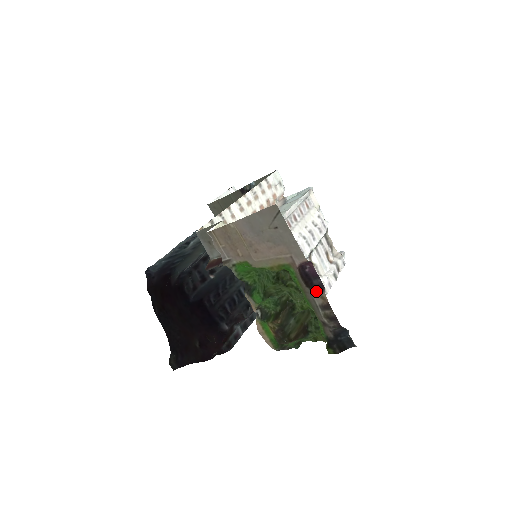
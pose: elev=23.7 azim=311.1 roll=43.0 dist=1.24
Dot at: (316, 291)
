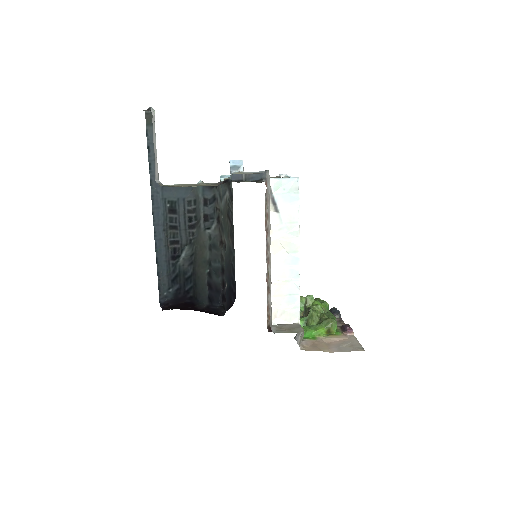
Dot at: occluded
